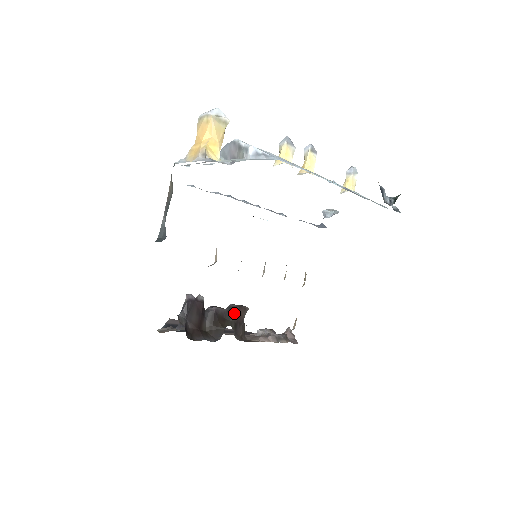
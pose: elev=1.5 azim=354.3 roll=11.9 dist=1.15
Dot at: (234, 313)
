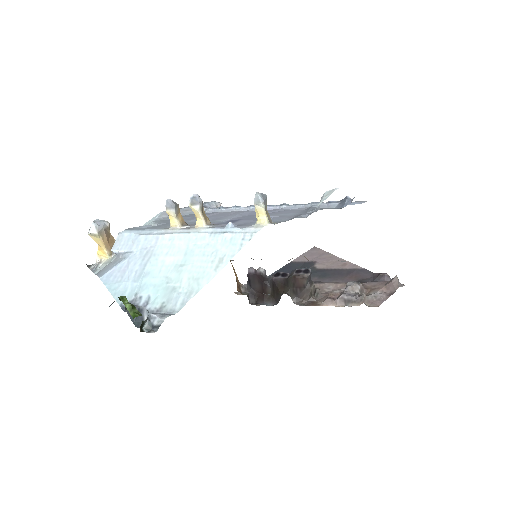
Dot at: (291, 281)
